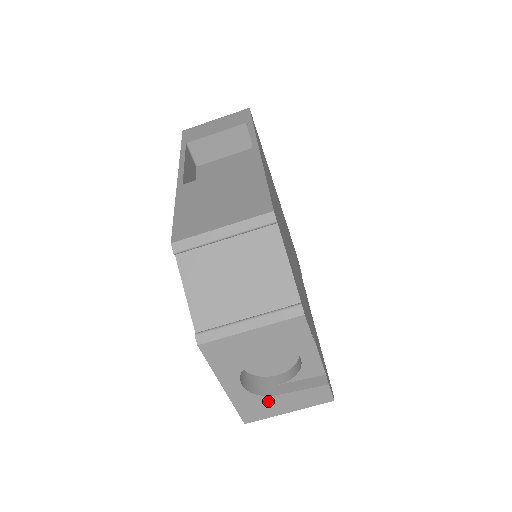
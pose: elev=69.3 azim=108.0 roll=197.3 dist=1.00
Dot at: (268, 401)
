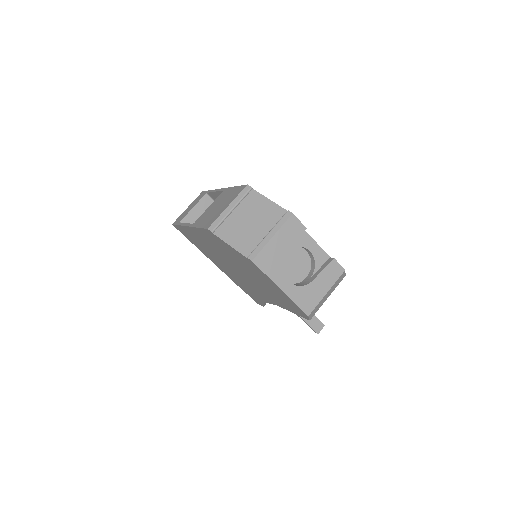
Dot at: (310, 289)
